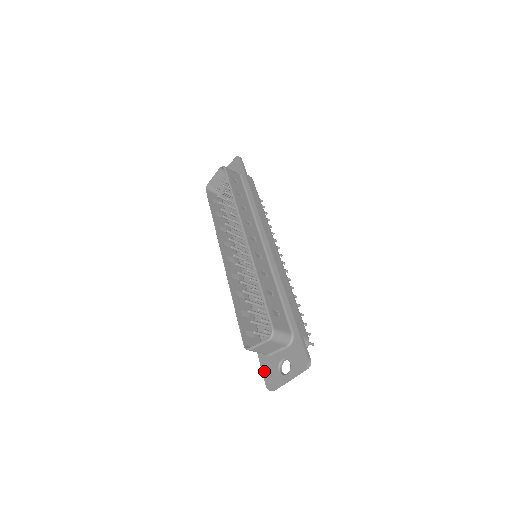
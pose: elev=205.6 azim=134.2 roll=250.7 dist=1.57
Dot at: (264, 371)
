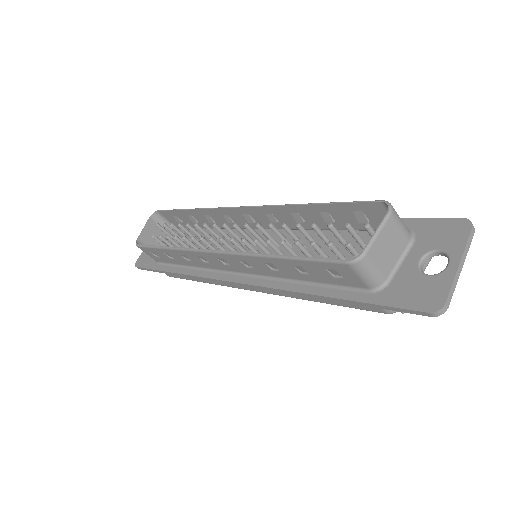
Dot at: (401, 303)
